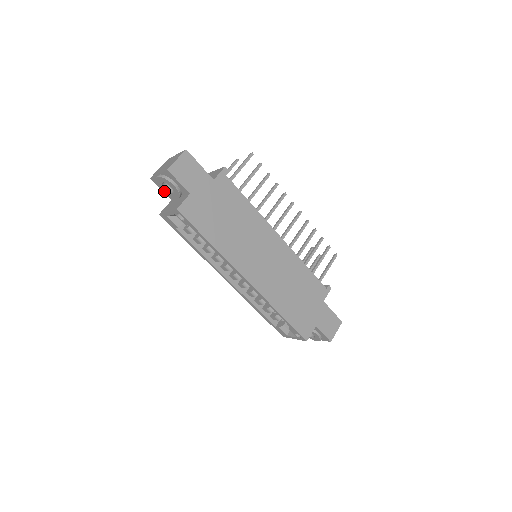
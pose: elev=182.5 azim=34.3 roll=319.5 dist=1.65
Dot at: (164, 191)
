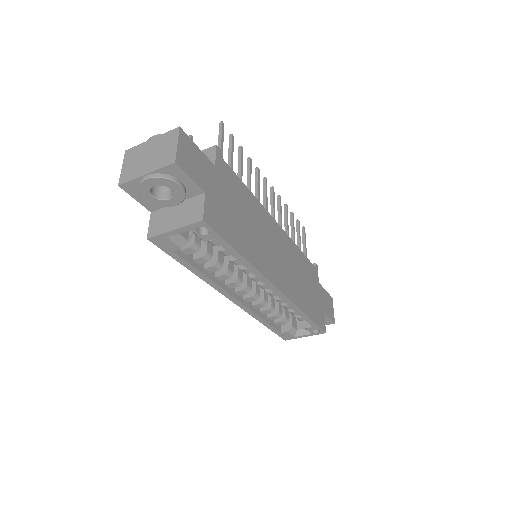
Dot at: (148, 200)
